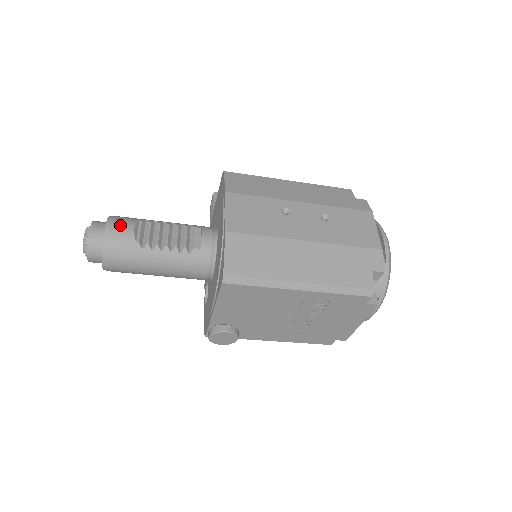
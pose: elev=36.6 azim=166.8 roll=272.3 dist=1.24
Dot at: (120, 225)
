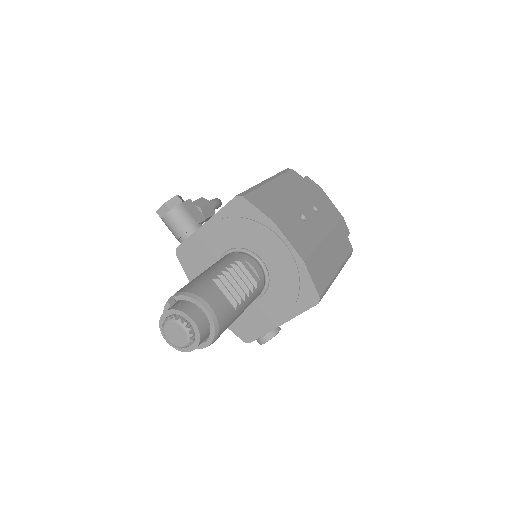
Dot at: (214, 300)
